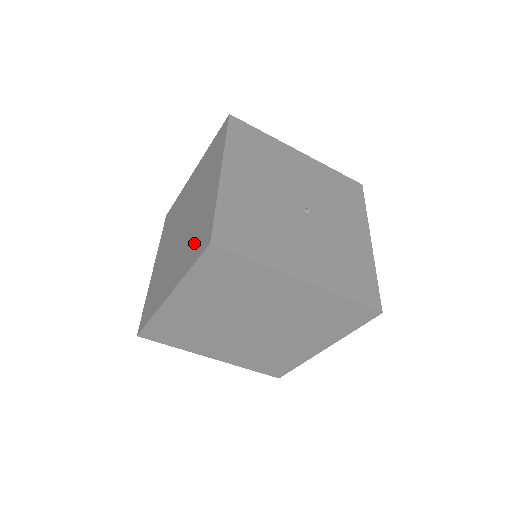
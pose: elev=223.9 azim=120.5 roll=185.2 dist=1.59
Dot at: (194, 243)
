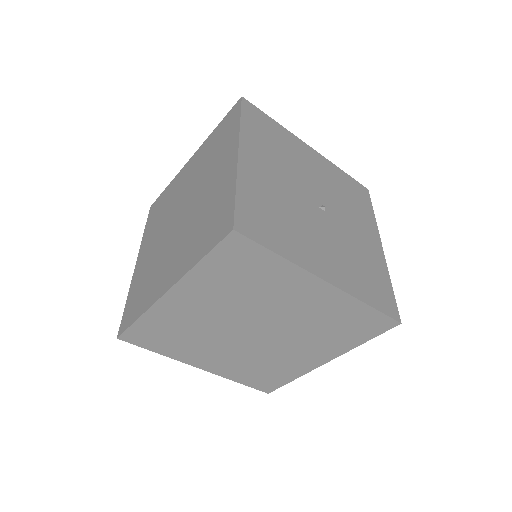
Dot at: (204, 231)
